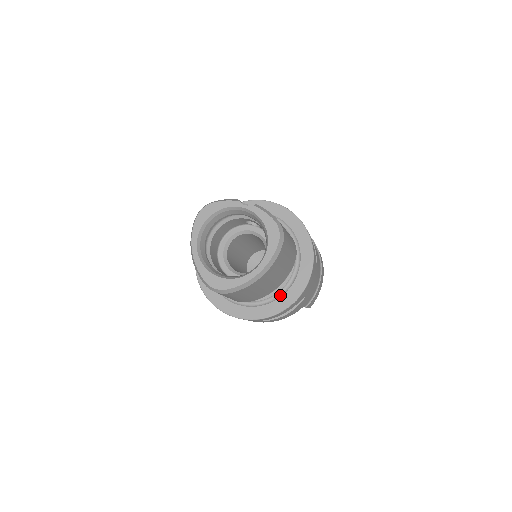
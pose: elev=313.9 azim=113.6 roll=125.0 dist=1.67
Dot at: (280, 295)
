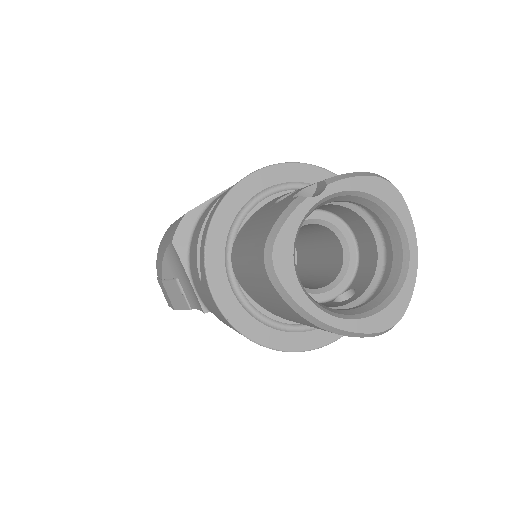
Dot at: occluded
